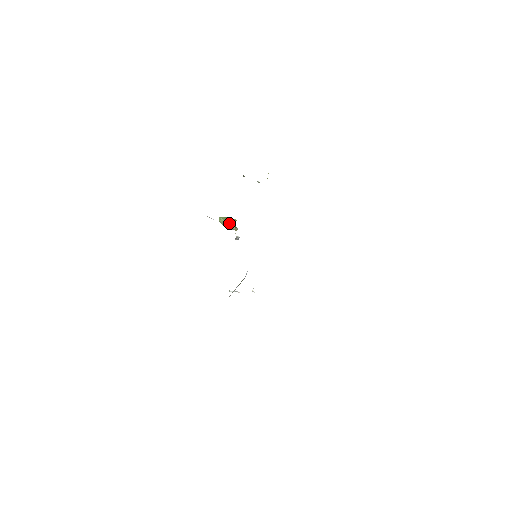
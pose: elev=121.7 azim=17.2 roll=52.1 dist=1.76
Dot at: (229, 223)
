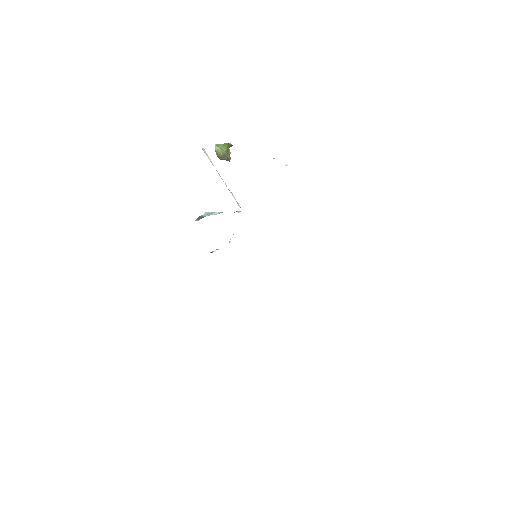
Dot at: (226, 156)
